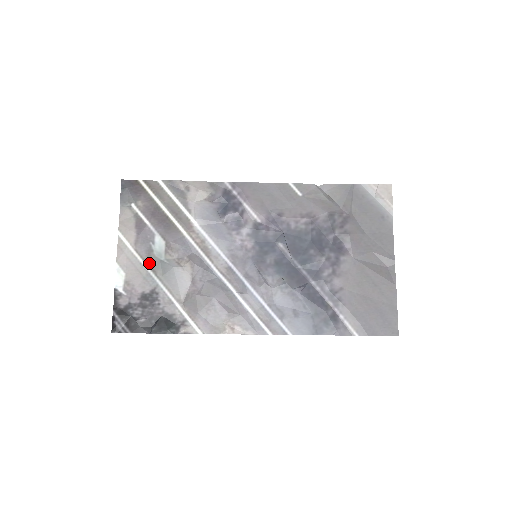
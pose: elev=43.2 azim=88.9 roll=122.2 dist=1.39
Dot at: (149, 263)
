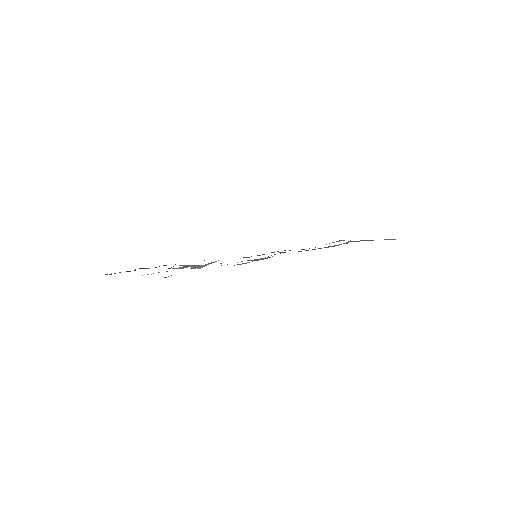
Dot at: occluded
